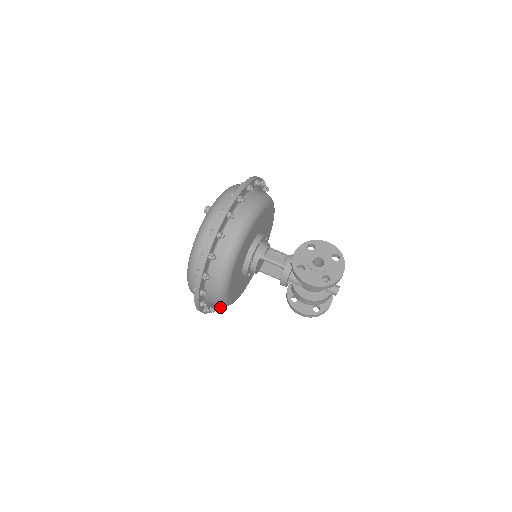
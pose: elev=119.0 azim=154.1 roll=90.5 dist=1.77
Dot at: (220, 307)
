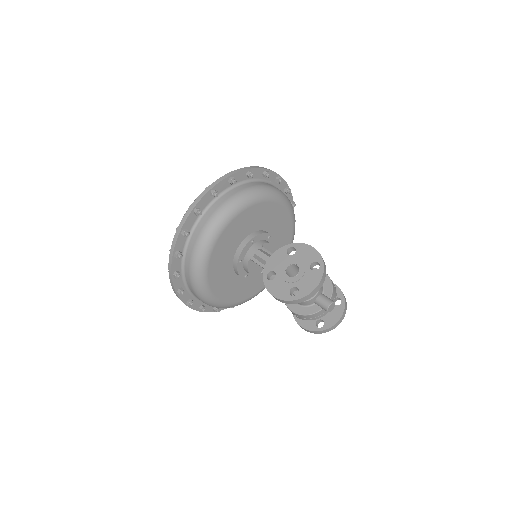
Dot at: (232, 307)
